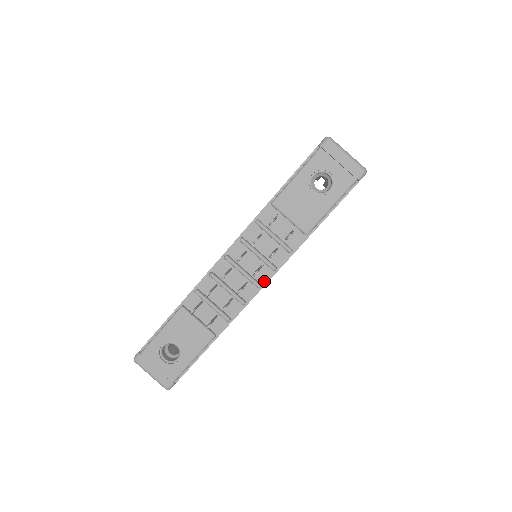
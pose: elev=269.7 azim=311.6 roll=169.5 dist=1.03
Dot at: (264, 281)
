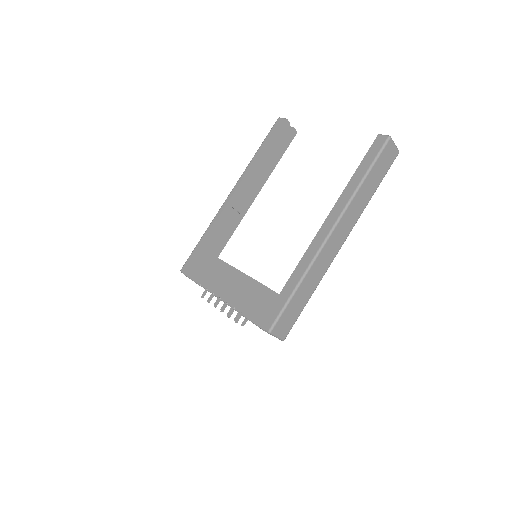
Dot at: occluded
